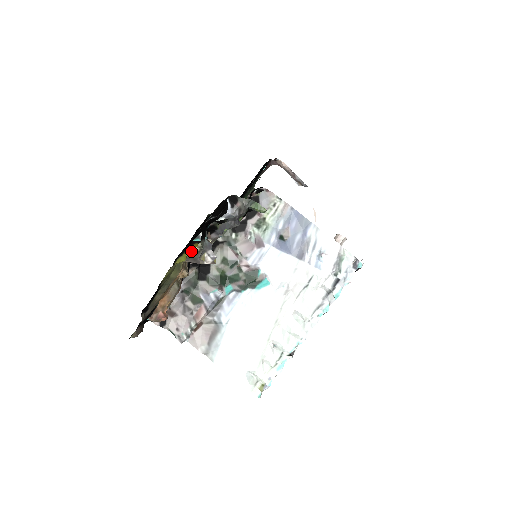
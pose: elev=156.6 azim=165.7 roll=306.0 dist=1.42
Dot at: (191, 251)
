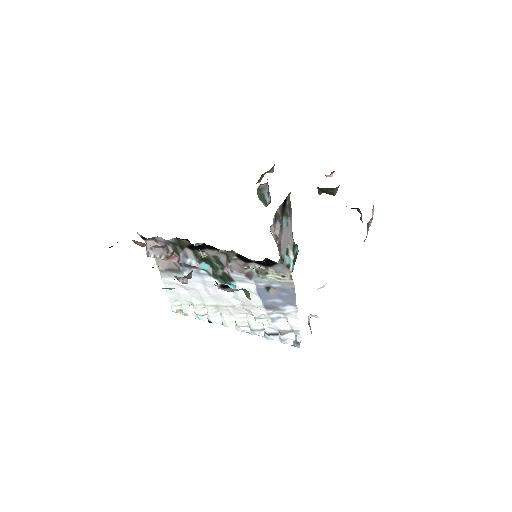
Dot at: occluded
